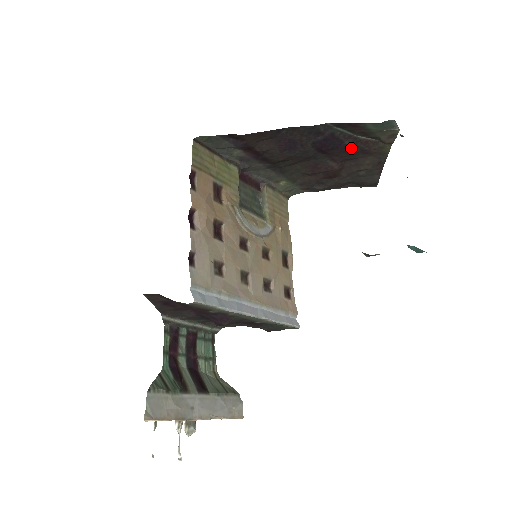
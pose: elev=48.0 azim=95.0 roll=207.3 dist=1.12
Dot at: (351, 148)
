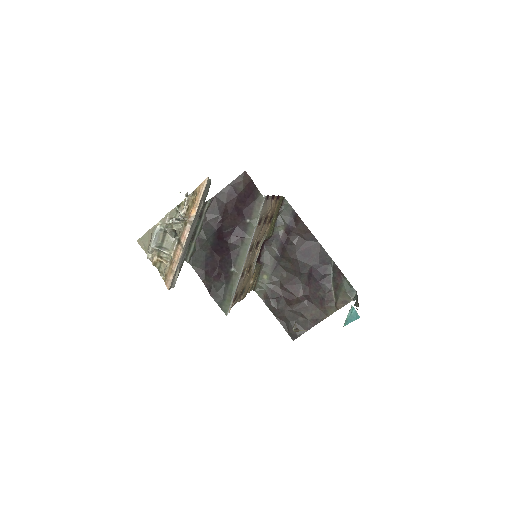
Dot at: (321, 290)
